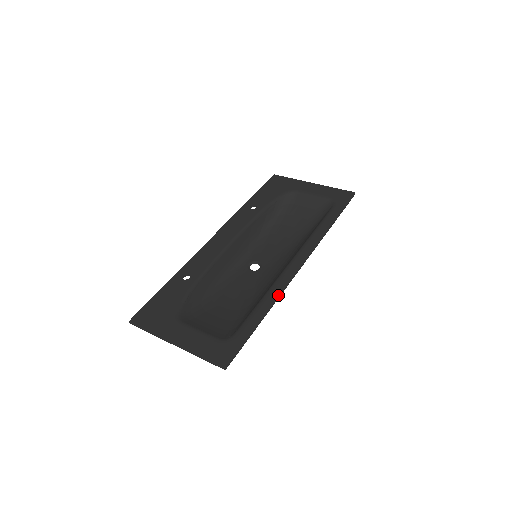
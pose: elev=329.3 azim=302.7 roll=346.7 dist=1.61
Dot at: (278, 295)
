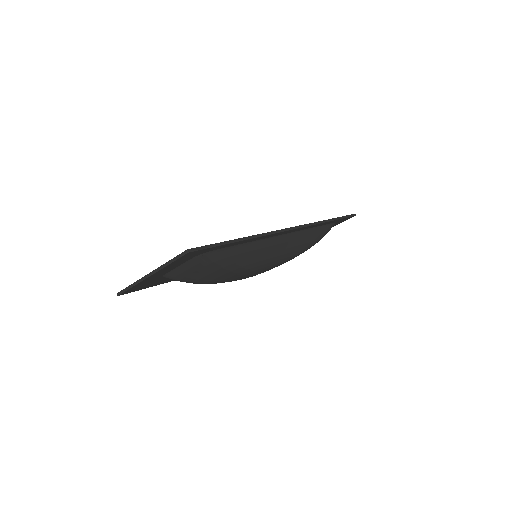
Dot at: (261, 234)
